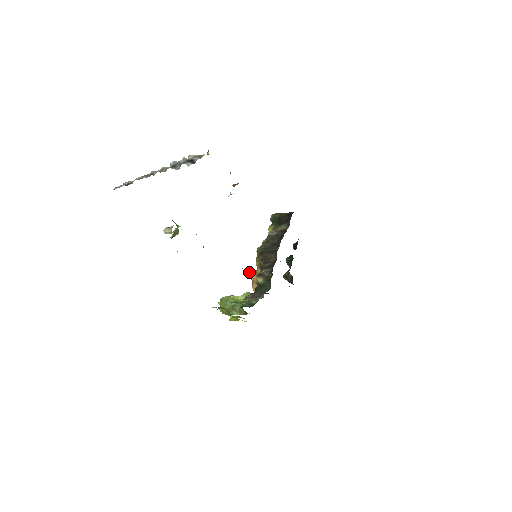
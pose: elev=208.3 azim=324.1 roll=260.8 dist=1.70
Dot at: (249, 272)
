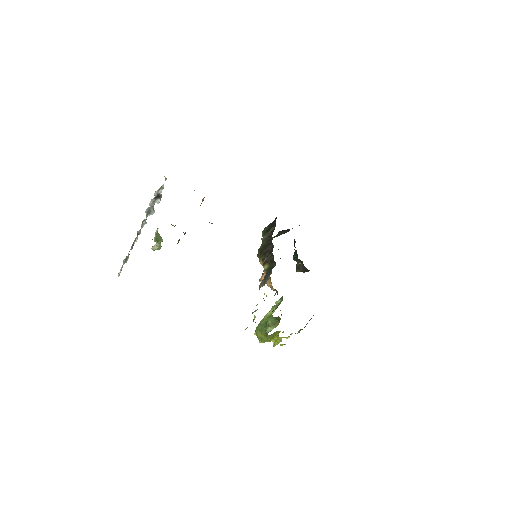
Dot at: (260, 278)
